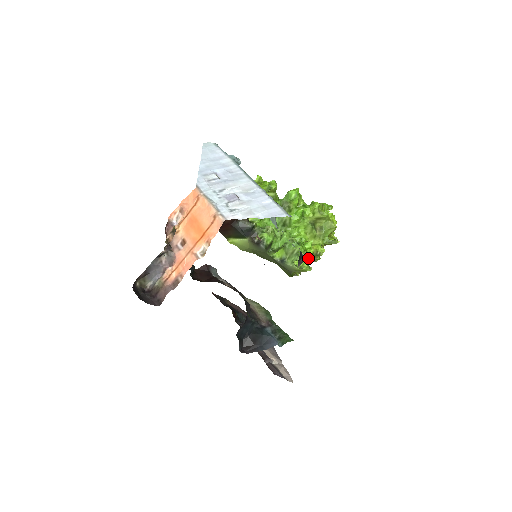
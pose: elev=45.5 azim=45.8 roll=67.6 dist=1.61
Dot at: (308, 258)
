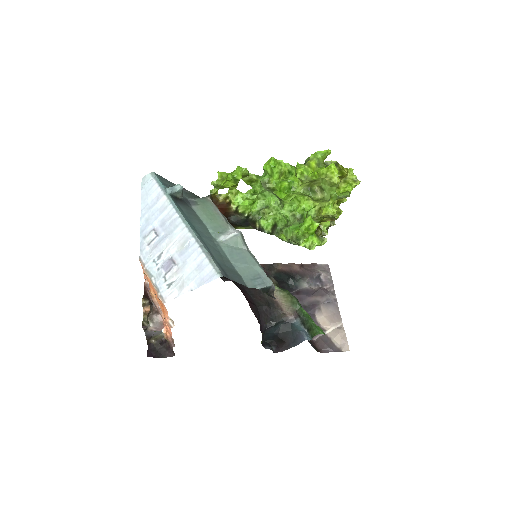
Dot at: (326, 219)
